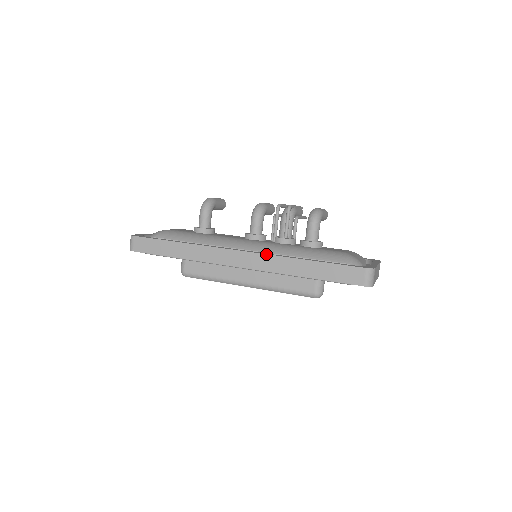
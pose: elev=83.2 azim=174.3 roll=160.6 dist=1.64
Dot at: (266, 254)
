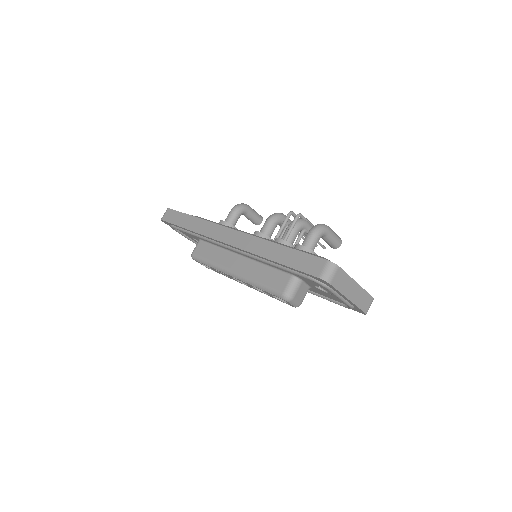
Dot at: (251, 235)
